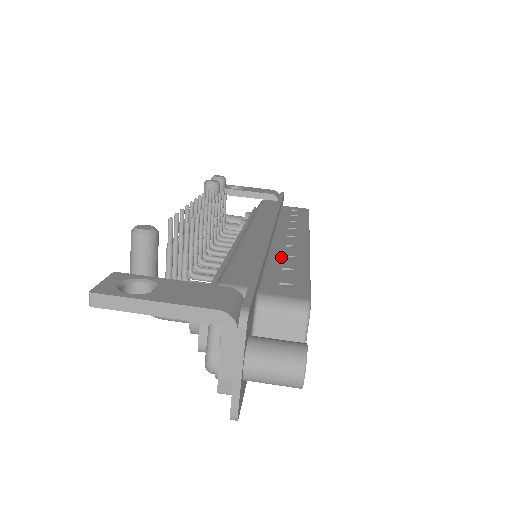
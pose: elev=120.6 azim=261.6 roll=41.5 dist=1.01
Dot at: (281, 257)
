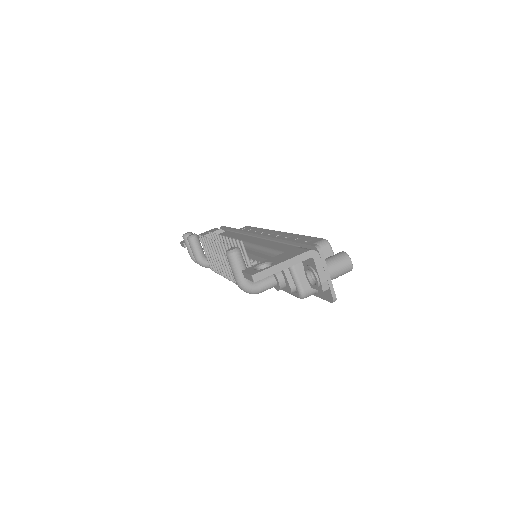
Dot at: occluded
